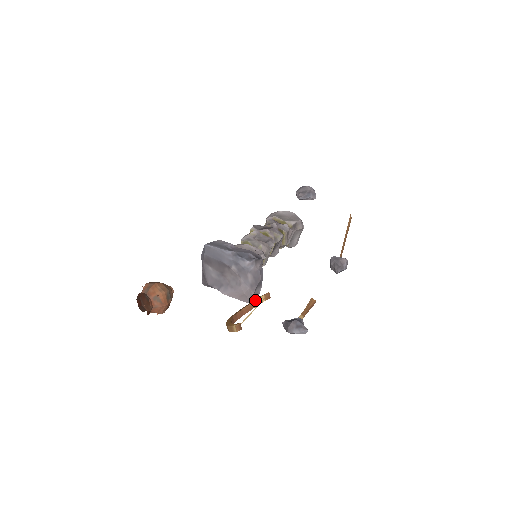
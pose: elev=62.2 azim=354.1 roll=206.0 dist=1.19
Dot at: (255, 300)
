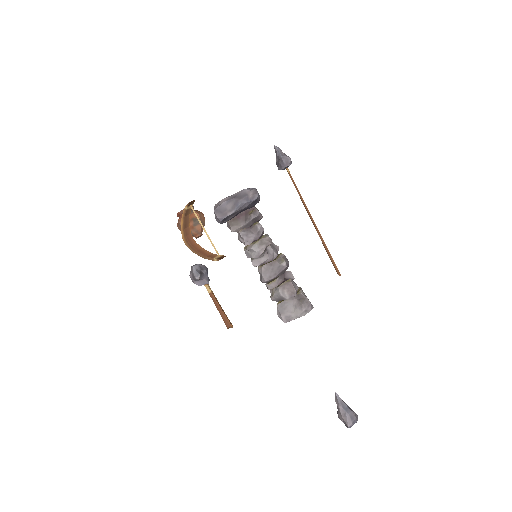
Dot at: (215, 254)
